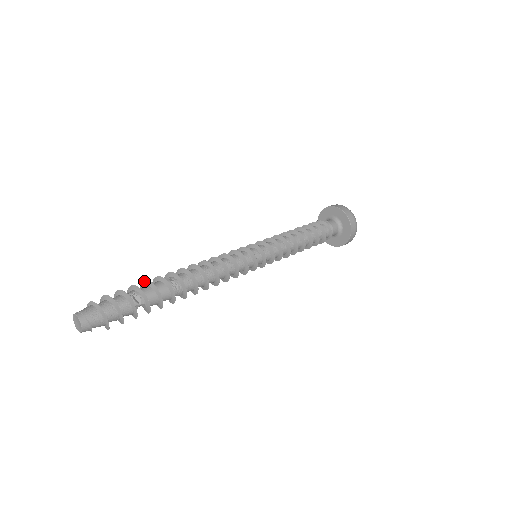
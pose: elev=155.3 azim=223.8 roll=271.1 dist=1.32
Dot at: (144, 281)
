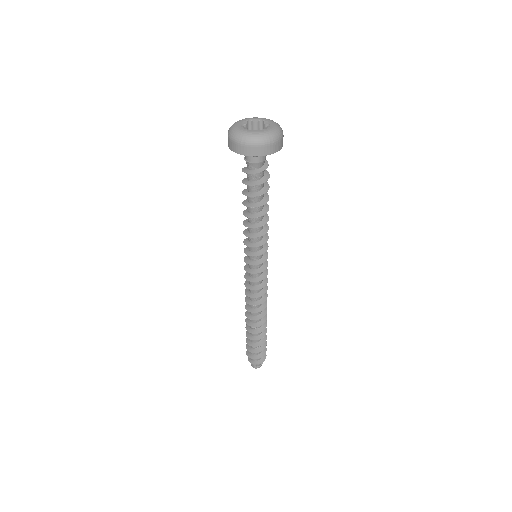
Dot at: occluded
